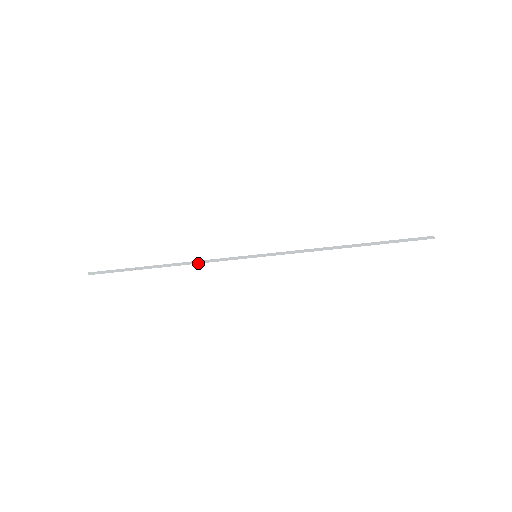
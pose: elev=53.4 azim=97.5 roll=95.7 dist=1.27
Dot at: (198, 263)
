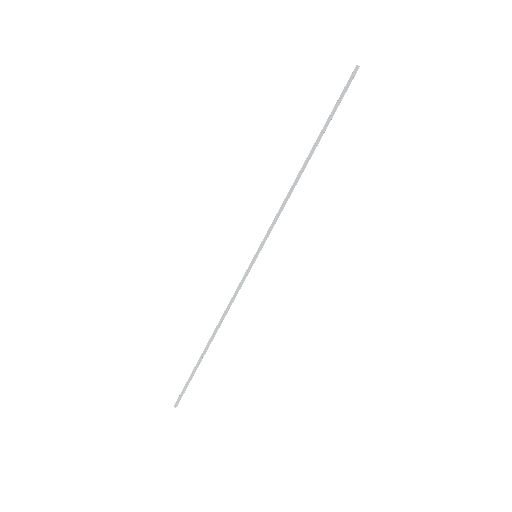
Dot at: (227, 312)
